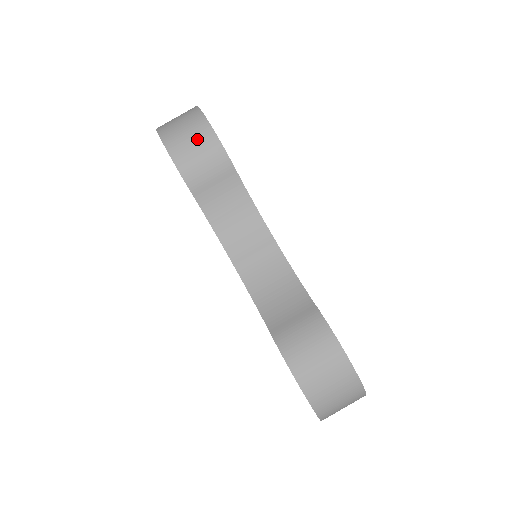
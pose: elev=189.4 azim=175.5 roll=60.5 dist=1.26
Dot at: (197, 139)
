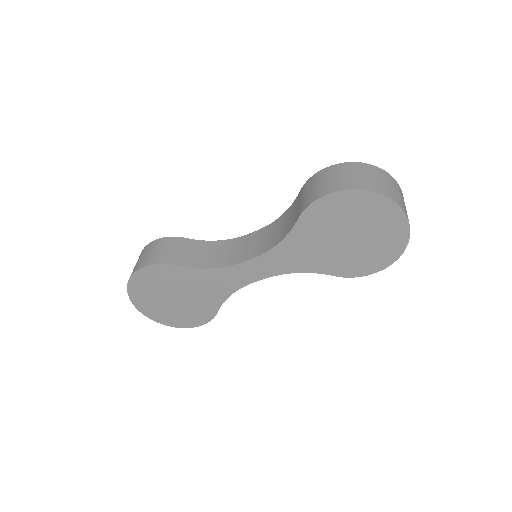
Dot at: (149, 250)
